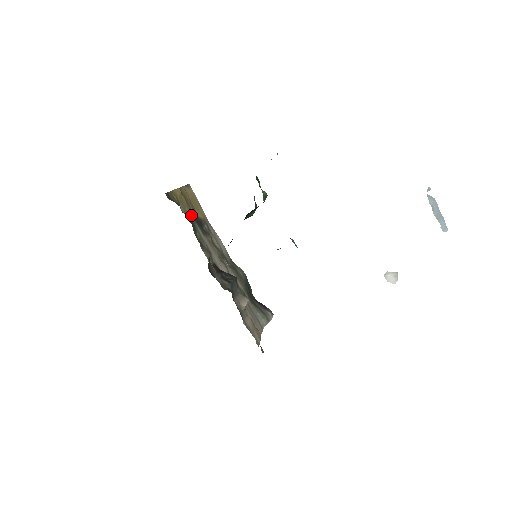
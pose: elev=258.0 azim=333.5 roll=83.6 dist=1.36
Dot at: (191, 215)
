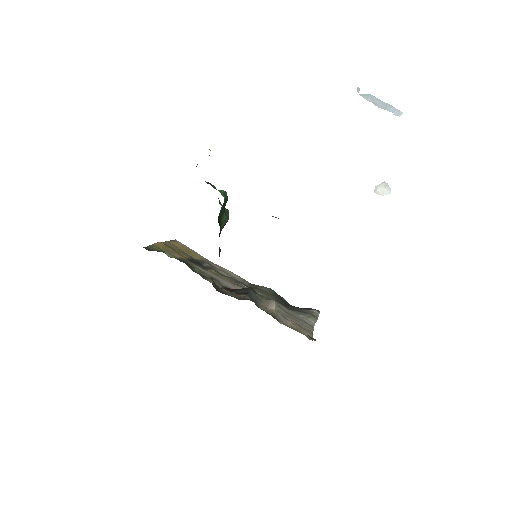
Dot at: (183, 258)
